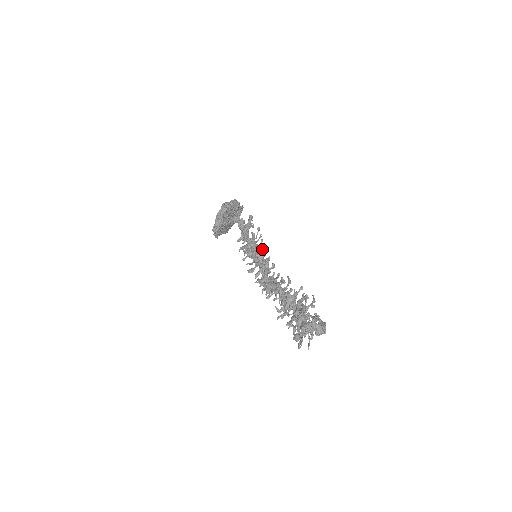
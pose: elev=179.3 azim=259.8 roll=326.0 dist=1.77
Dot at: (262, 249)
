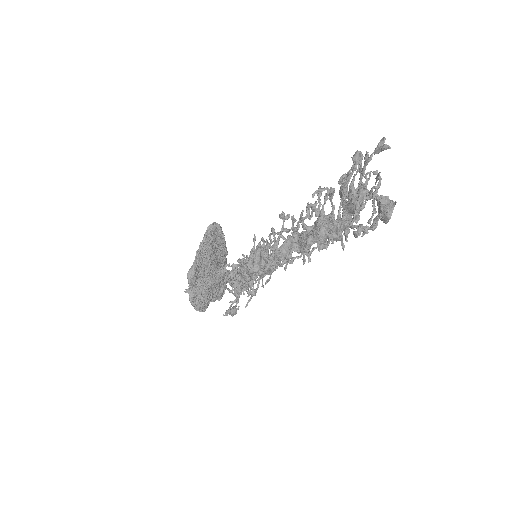
Dot at: occluded
